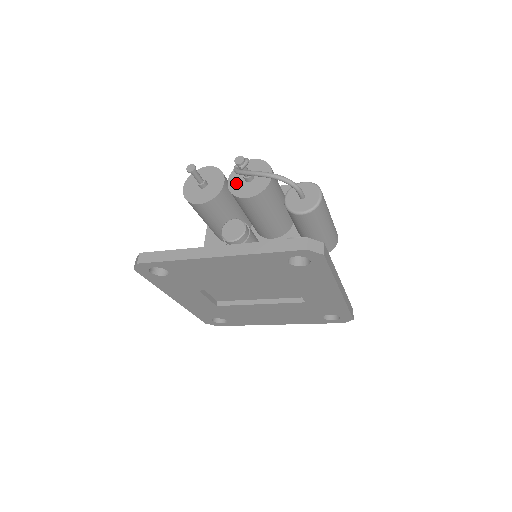
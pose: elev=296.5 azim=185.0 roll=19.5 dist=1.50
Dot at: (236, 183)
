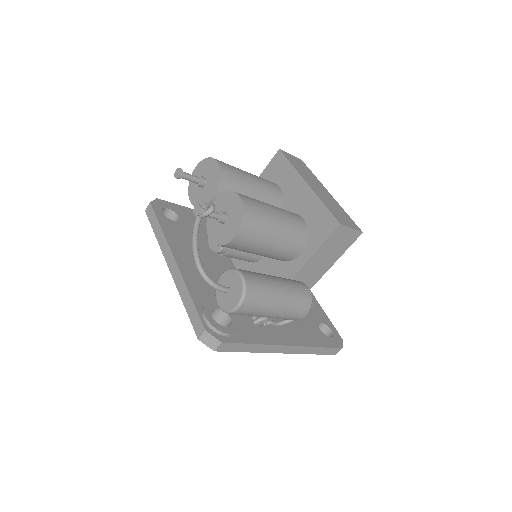
Dot at: (215, 211)
